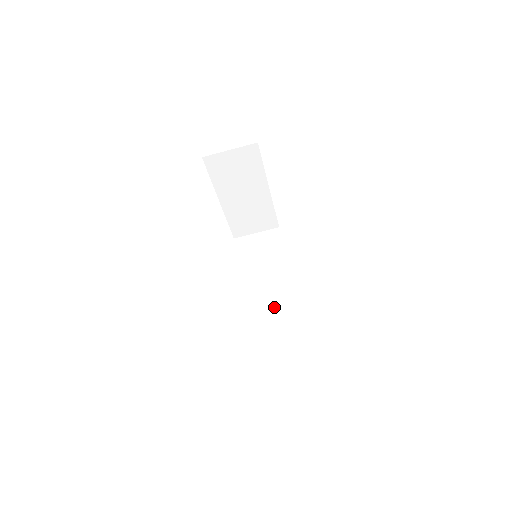
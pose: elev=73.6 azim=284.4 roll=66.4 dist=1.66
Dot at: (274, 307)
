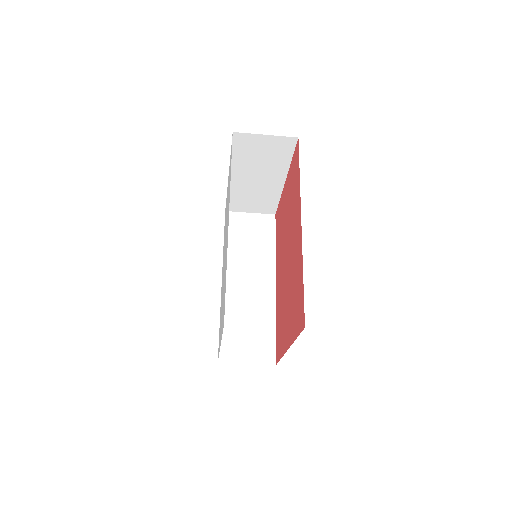
Dot at: (251, 303)
